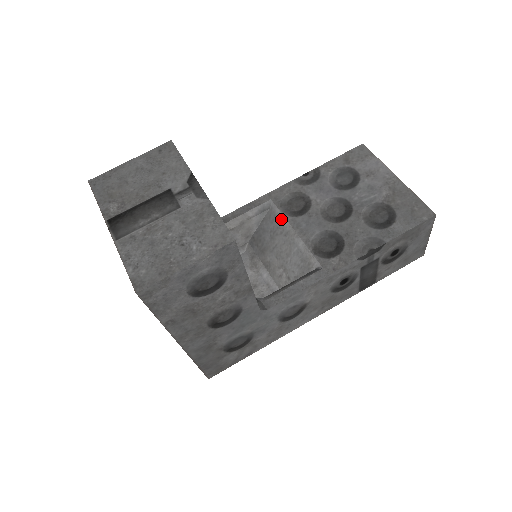
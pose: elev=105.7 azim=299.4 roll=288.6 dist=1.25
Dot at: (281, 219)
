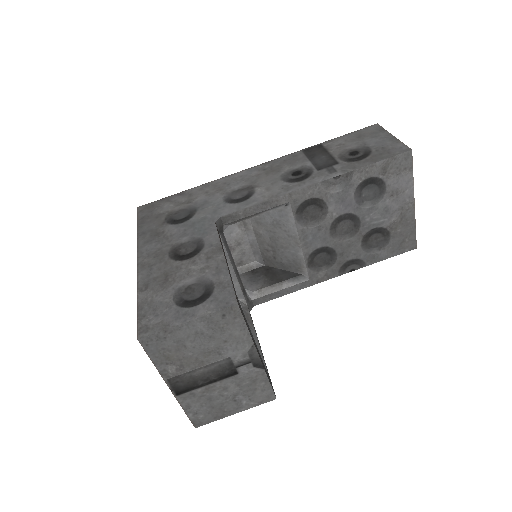
Dot at: (291, 224)
